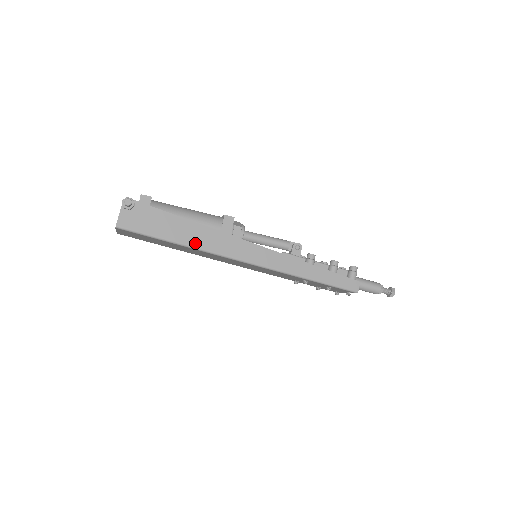
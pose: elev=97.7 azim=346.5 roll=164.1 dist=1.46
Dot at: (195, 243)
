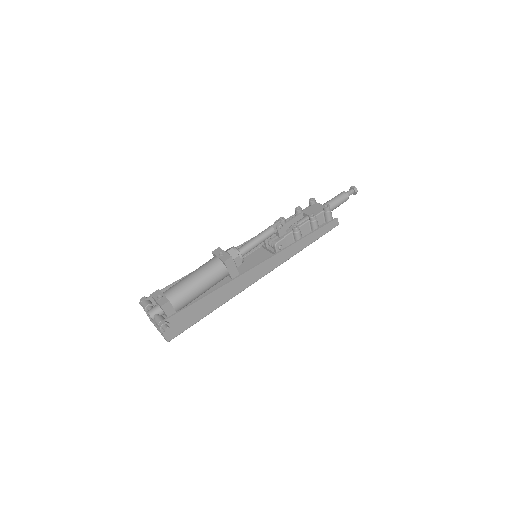
Dot at: (223, 301)
